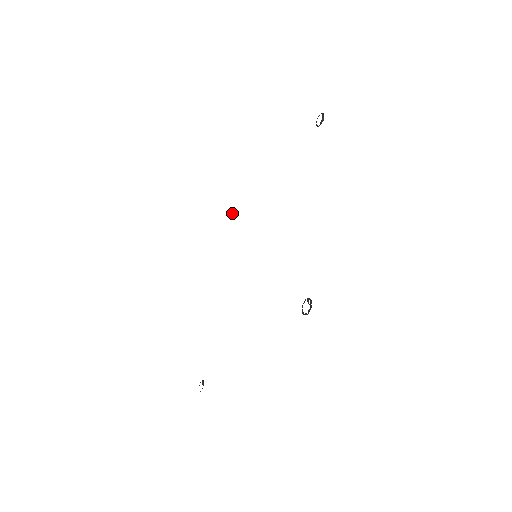
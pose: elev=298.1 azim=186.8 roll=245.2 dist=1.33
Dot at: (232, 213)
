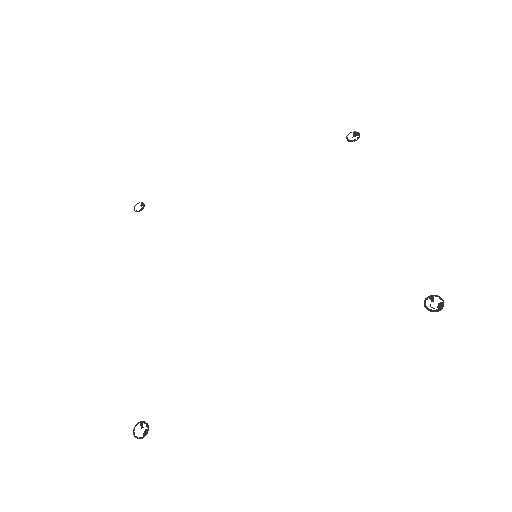
Dot at: (143, 207)
